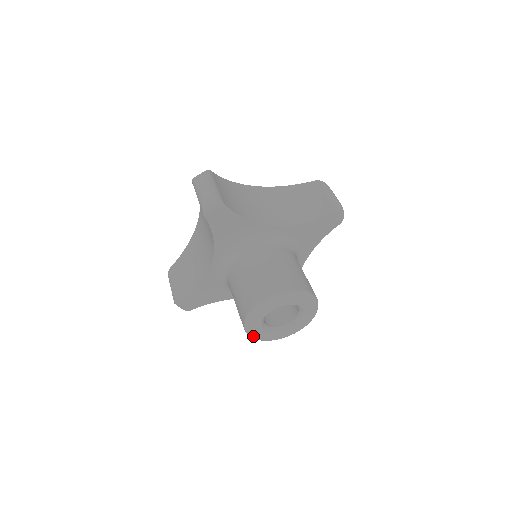
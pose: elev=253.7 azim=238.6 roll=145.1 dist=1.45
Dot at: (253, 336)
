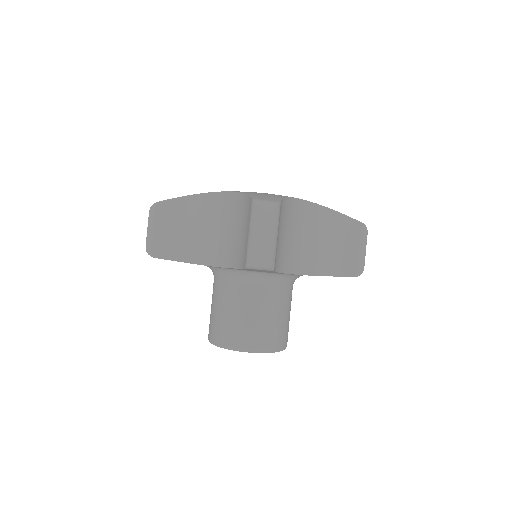
Dot at: occluded
